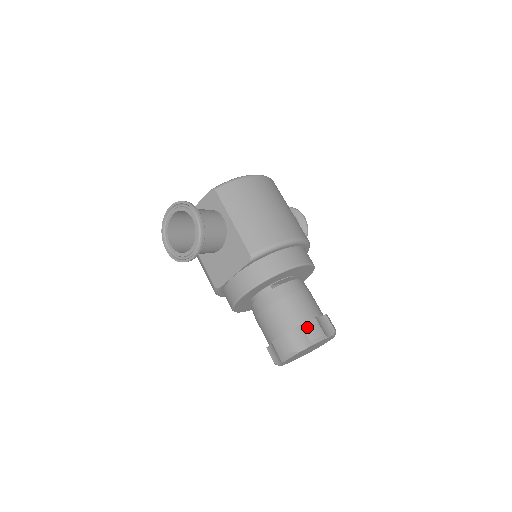
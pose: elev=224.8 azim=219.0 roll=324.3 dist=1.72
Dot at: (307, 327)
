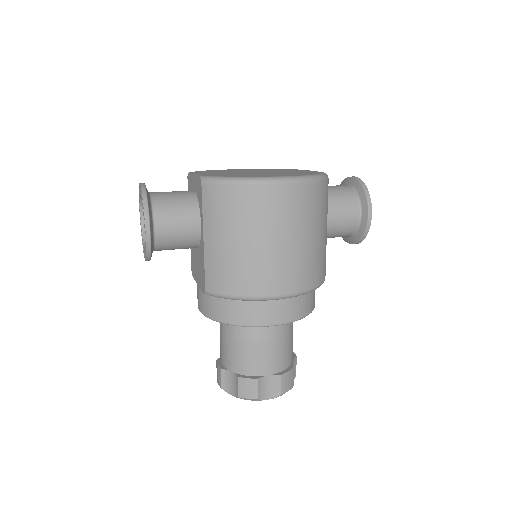
Dot at: (242, 383)
